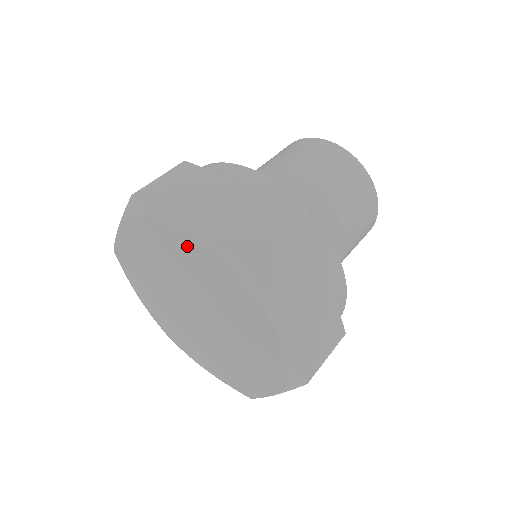
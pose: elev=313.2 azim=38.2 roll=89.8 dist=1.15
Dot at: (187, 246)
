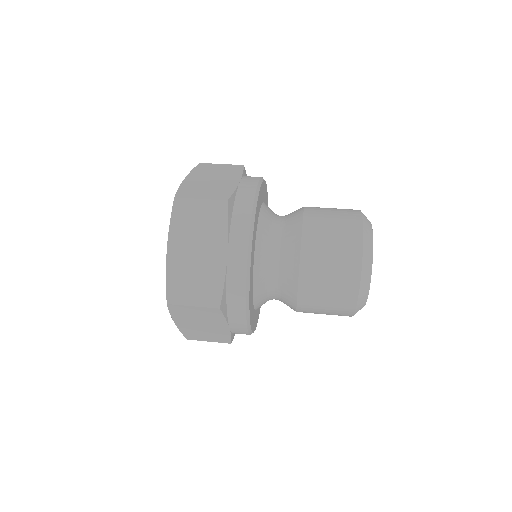
Dot at: occluded
